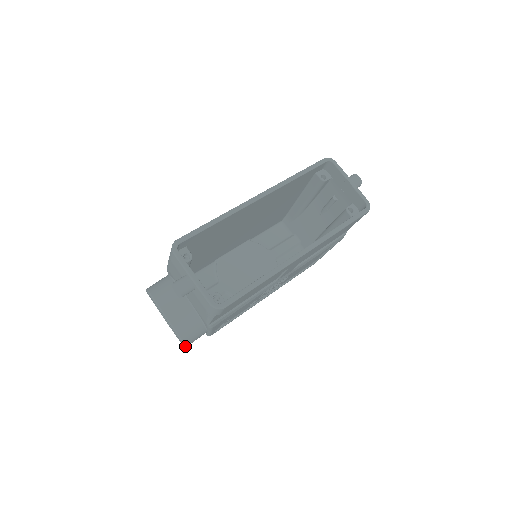
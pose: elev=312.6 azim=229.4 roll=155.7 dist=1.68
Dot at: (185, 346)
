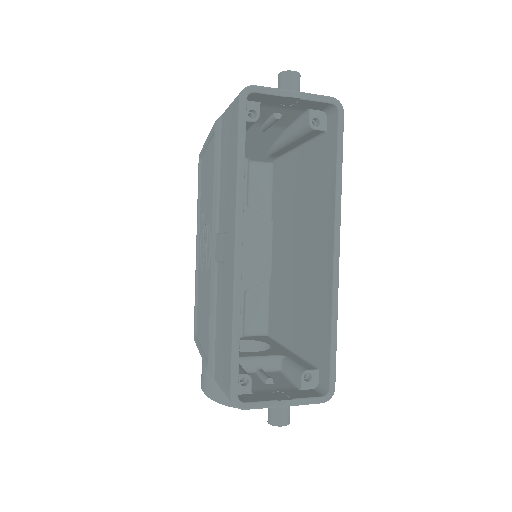
Dot at: occluded
